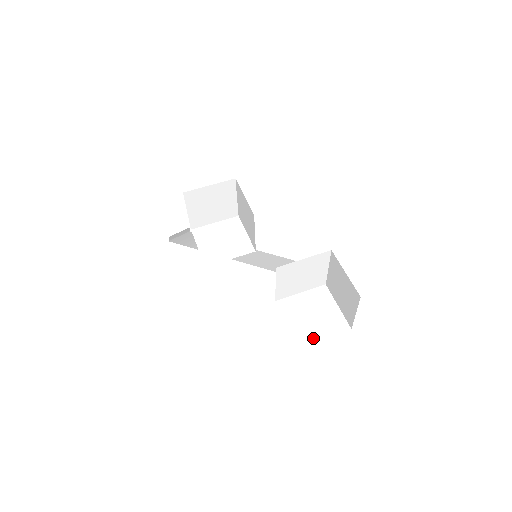
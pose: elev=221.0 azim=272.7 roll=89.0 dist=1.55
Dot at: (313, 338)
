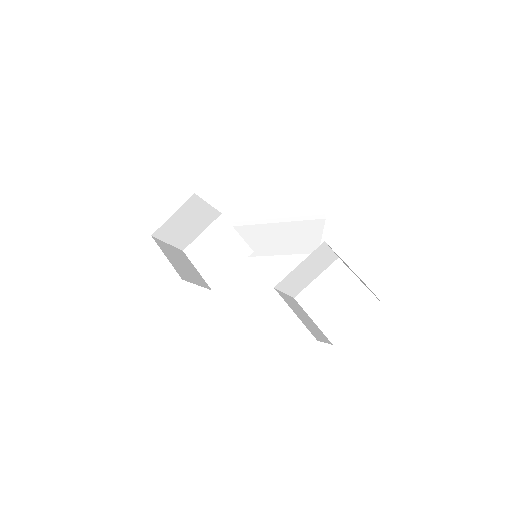
Dot at: (344, 328)
